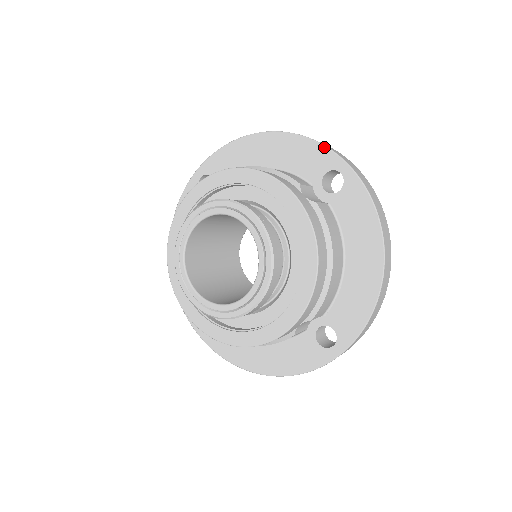
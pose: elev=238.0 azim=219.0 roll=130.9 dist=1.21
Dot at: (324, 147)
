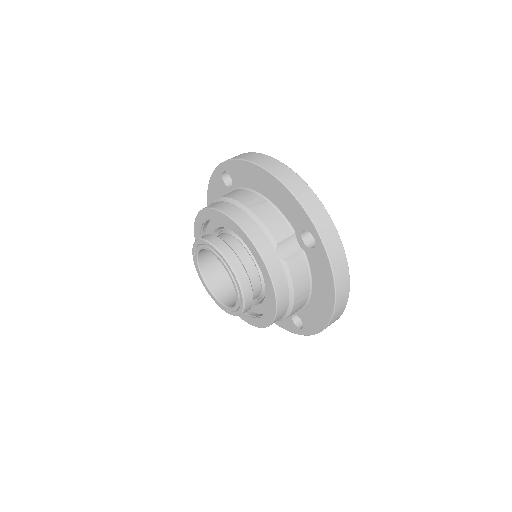
Dot at: (304, 212)
